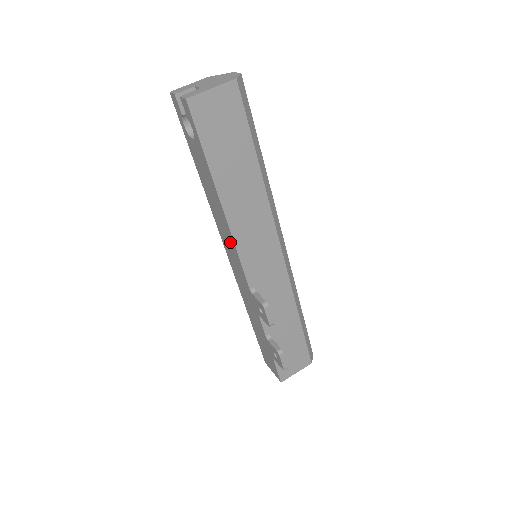
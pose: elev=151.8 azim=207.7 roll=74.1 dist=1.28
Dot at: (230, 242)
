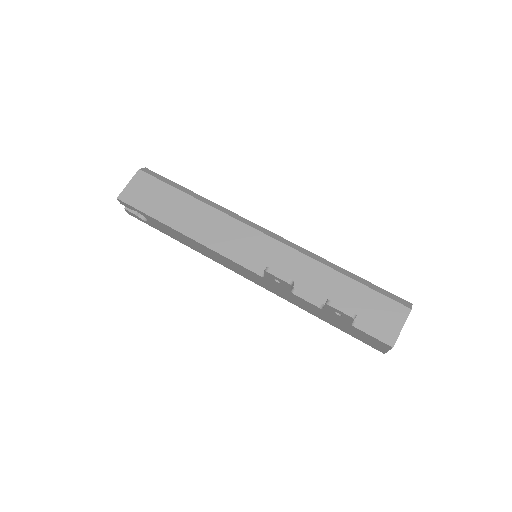
Dot at: (220, 257)
